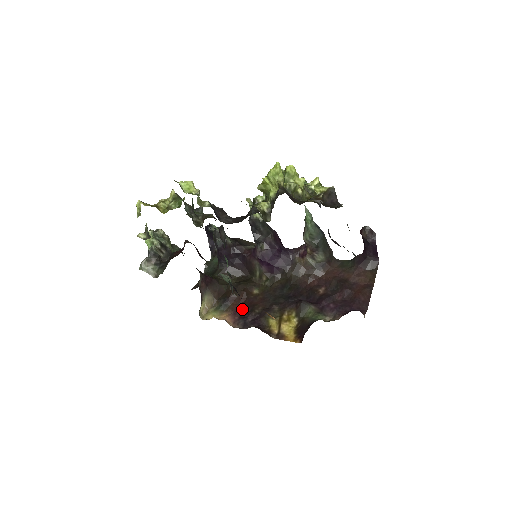
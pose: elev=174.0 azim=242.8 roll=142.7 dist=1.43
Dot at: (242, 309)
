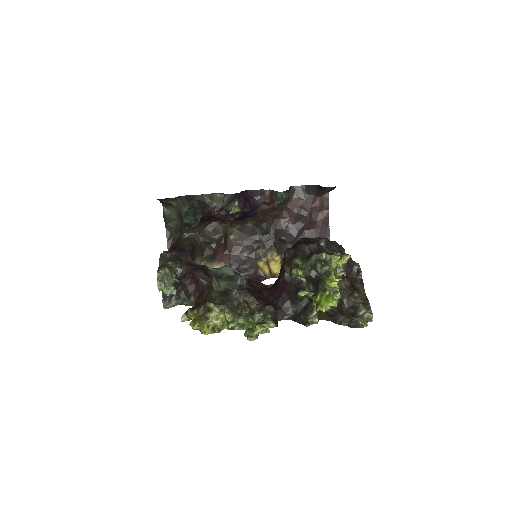
Dot at: (229, 258)
